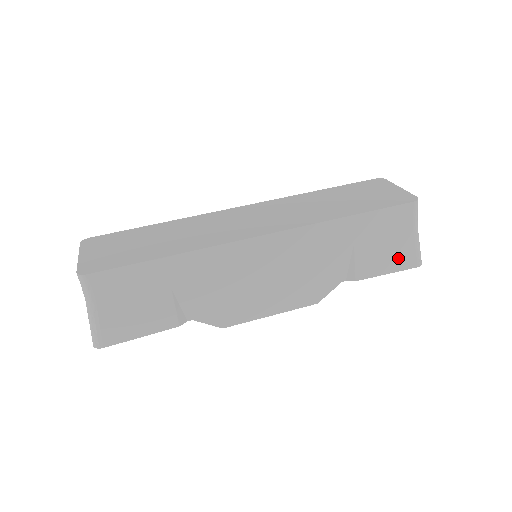
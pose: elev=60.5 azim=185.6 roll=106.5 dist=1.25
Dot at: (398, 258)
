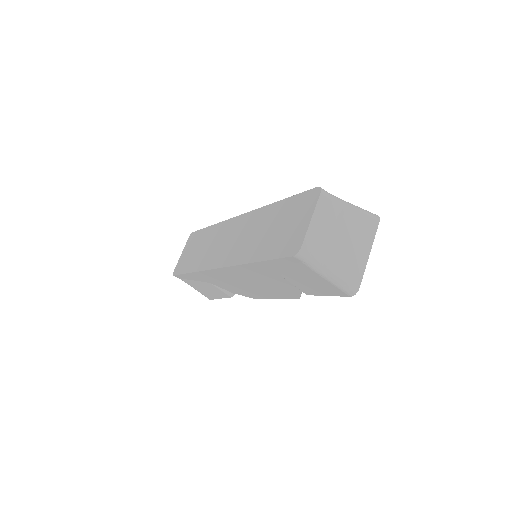
Dot at: (325, 288)
